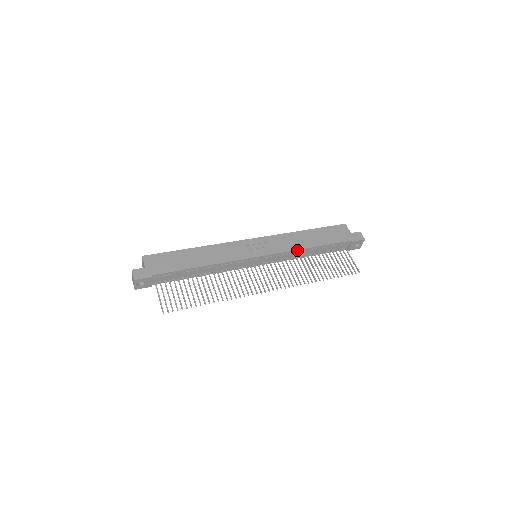
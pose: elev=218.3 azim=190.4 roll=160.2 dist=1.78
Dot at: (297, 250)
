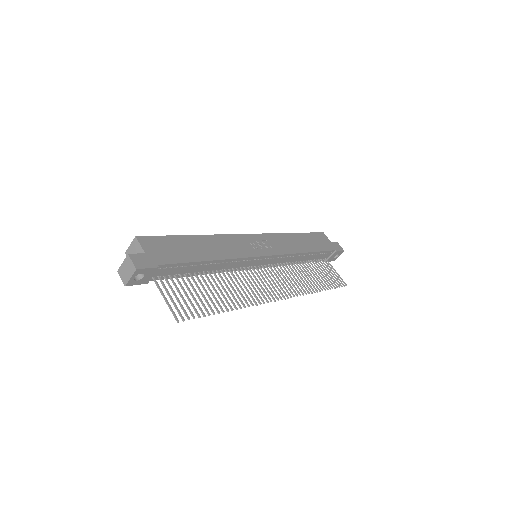
Dot at: (296, 254)
